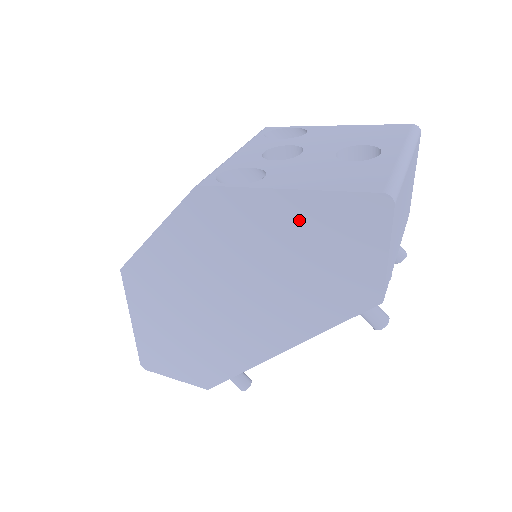
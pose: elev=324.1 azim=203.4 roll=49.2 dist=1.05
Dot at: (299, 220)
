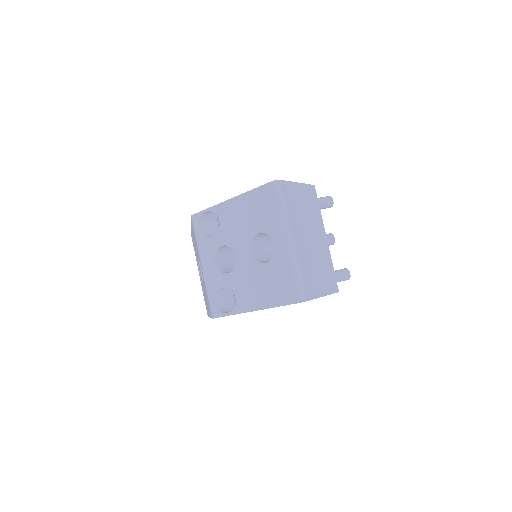
Dot at: occluded
